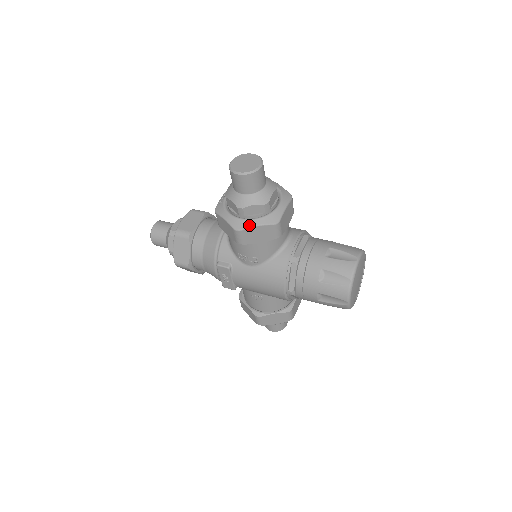
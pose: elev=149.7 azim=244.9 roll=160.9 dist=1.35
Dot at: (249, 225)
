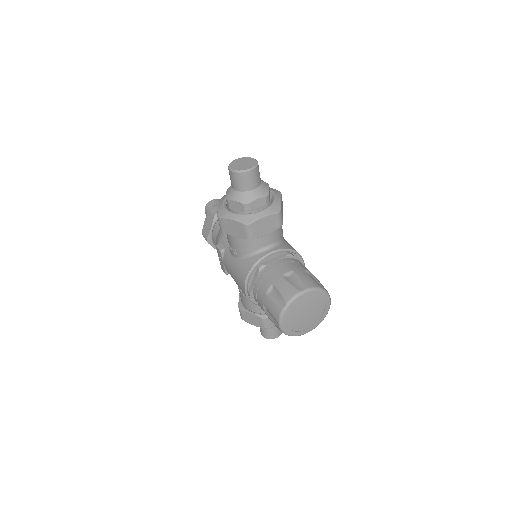
Dot at: (227, 216)
